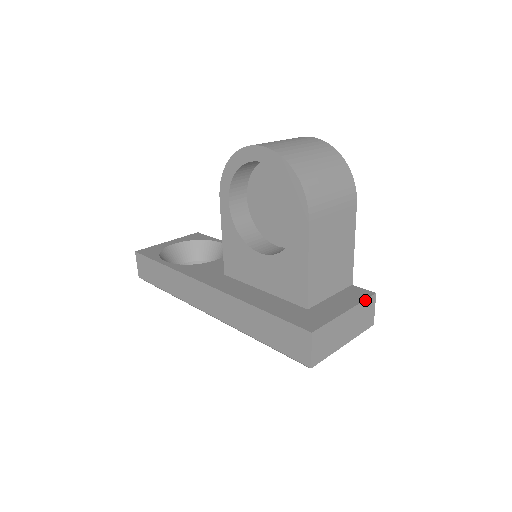
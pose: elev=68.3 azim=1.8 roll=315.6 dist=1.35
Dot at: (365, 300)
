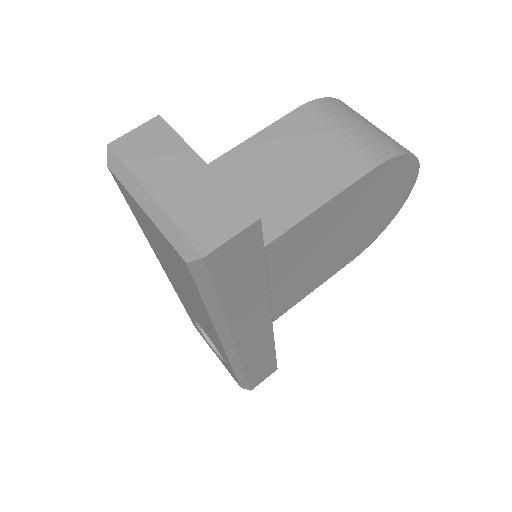
Dot at: (238, 196)
